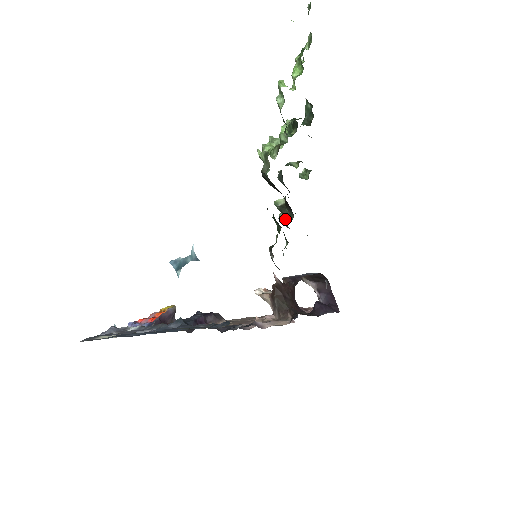
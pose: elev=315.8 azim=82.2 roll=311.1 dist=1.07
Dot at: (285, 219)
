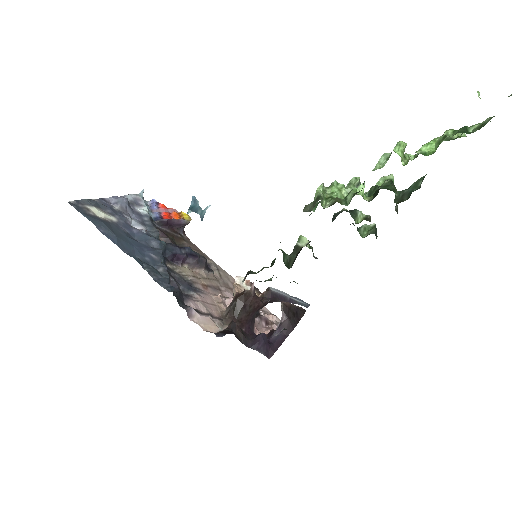
Dot at: (285, 261)
